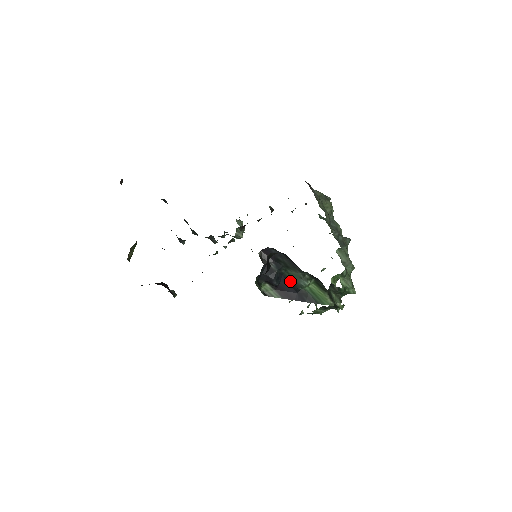
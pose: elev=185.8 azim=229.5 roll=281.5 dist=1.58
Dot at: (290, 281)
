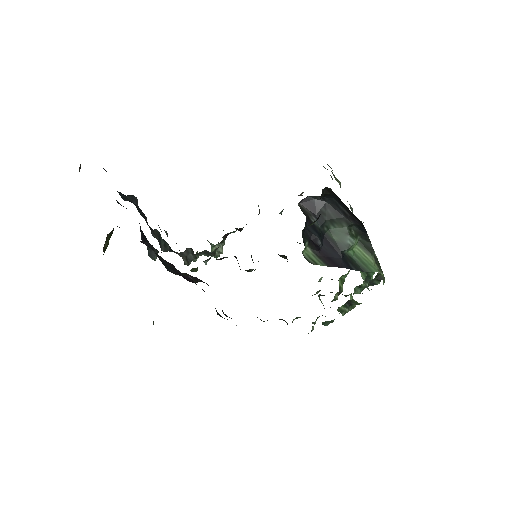
Dot at: (333, 242)
